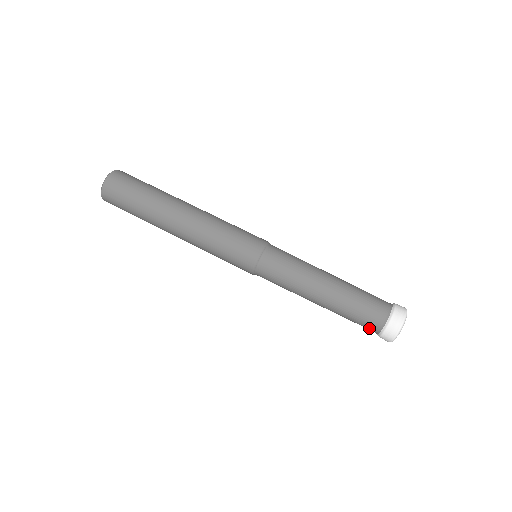
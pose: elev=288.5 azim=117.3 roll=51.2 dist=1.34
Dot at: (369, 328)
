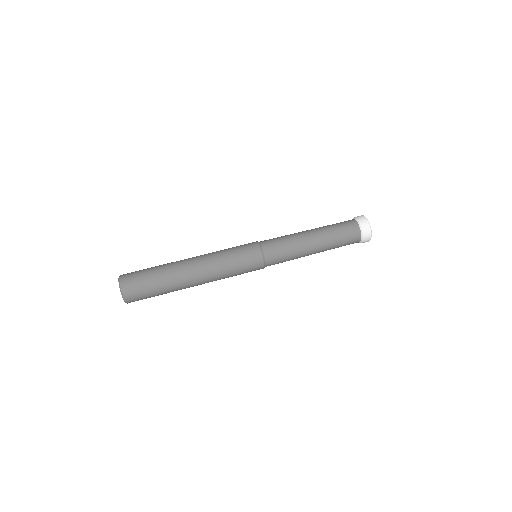
Dot at: (353, 242)
